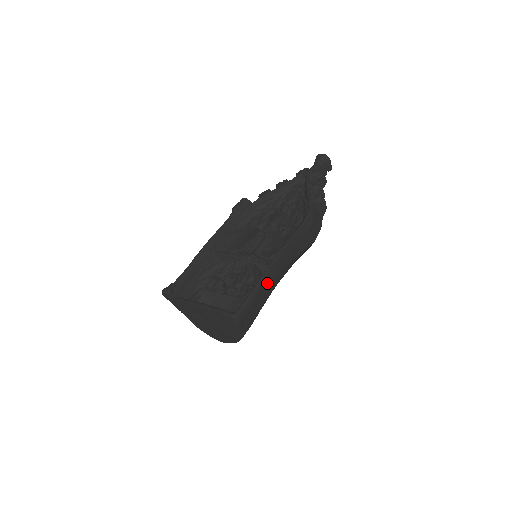
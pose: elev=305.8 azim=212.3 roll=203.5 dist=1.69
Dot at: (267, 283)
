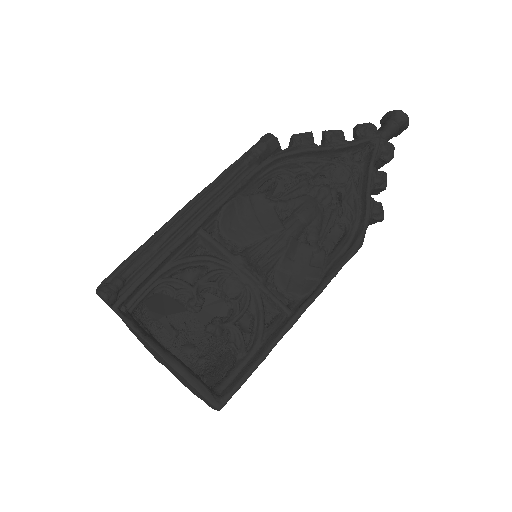
Dot at: occluded
